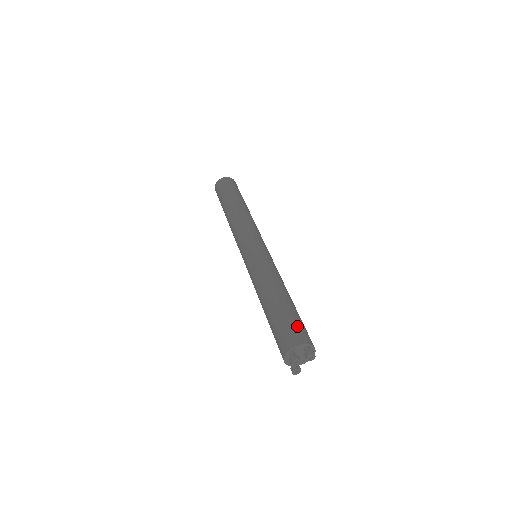
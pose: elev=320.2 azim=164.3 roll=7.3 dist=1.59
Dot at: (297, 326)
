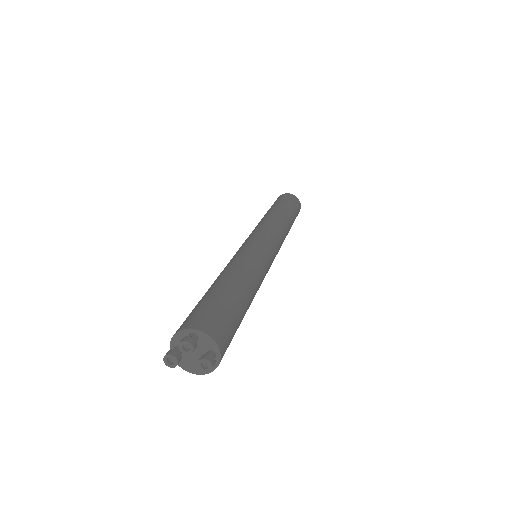
Dot at: (230, 326)
